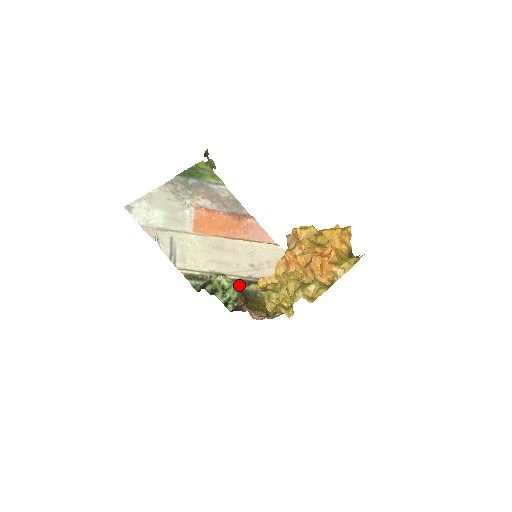
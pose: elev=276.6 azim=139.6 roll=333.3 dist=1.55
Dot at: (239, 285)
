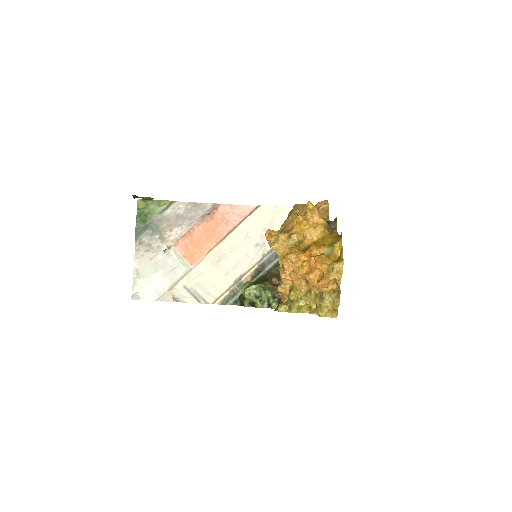
Dot at: (263, 271)
